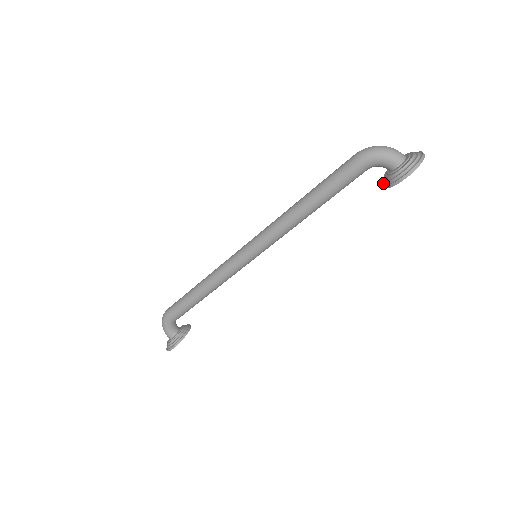
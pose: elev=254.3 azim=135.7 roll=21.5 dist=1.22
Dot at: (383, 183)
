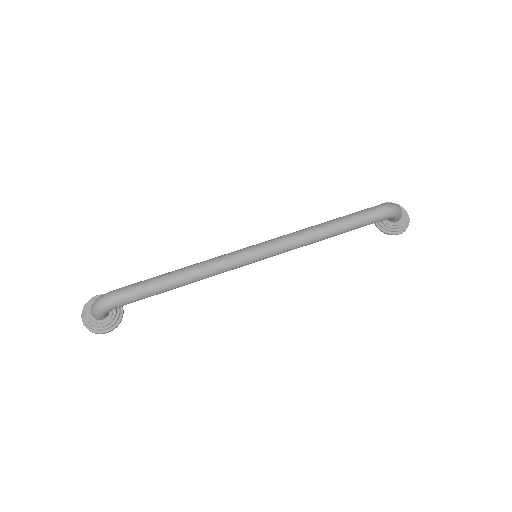
Dot at: (378, 225)
